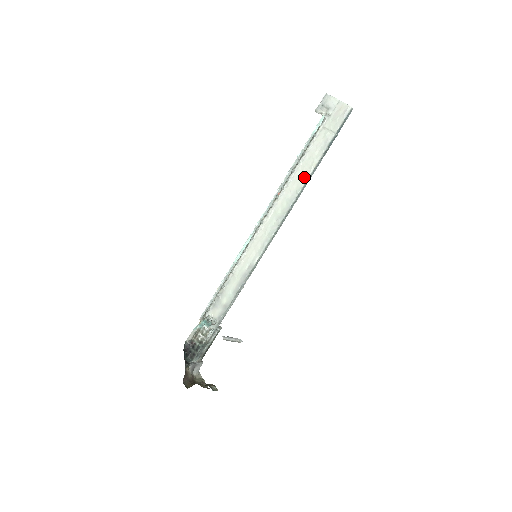
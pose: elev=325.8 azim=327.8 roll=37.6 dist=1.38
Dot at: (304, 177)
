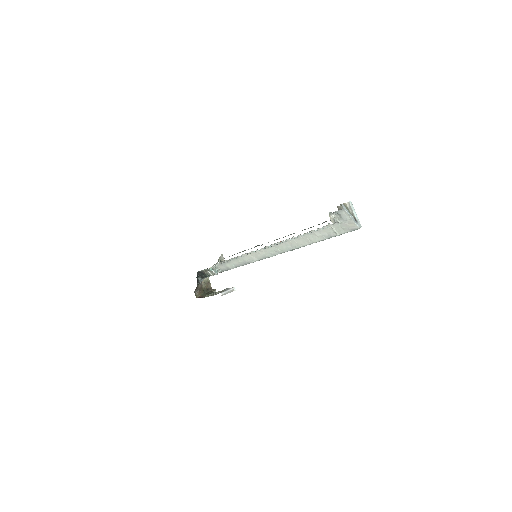
Dot at: (304, 243)
